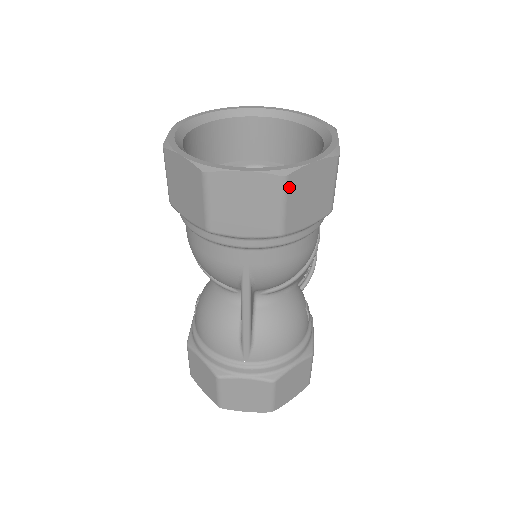
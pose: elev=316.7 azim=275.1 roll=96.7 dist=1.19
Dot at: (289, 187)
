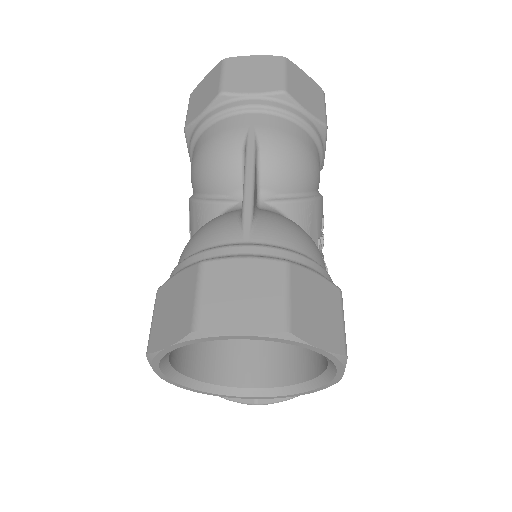
Dot at: (288, 66)
